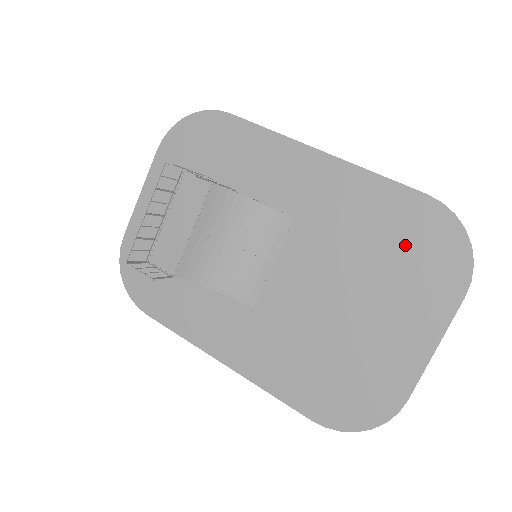
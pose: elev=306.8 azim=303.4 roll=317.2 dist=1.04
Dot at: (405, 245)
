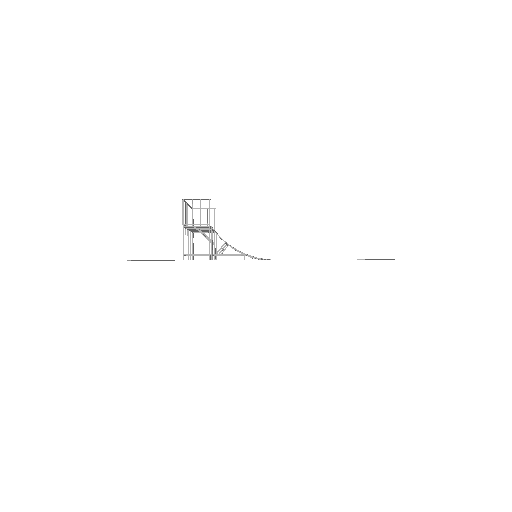
Dot at: occluded
